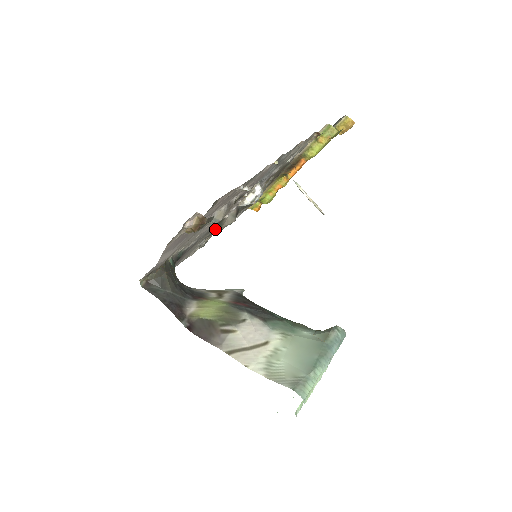
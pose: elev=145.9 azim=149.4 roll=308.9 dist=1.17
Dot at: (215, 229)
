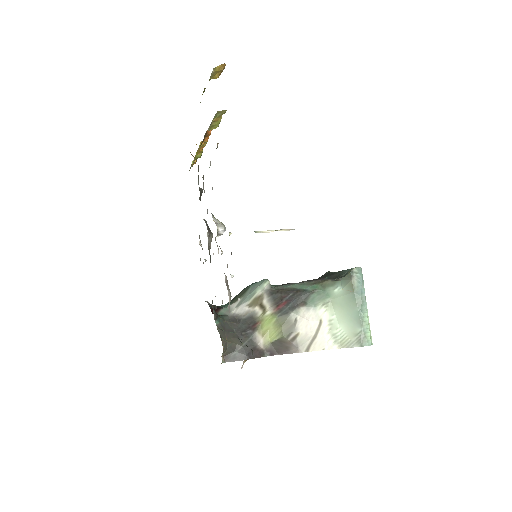
Dot at: (210, 259)
